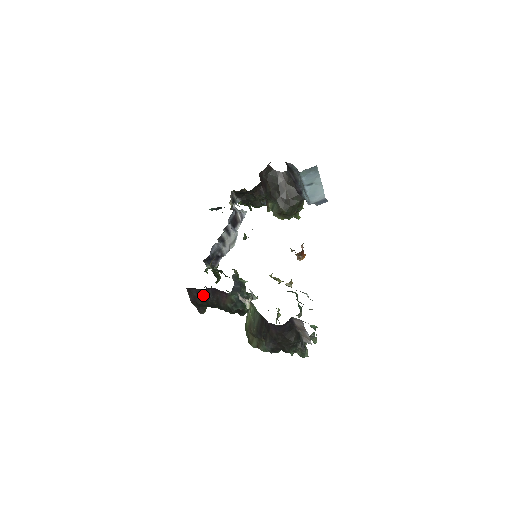
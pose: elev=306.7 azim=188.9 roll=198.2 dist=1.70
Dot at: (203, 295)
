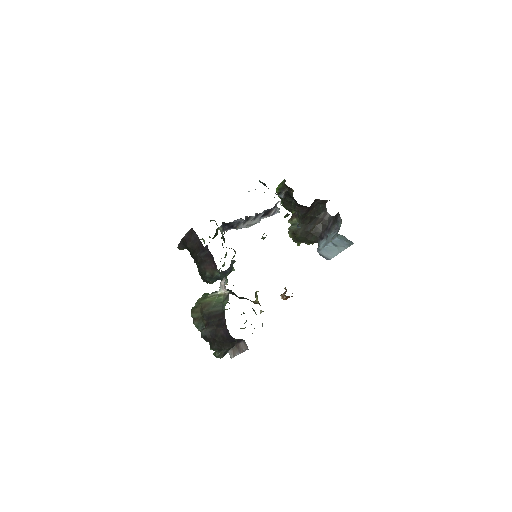
Dot at: (198, 246)
